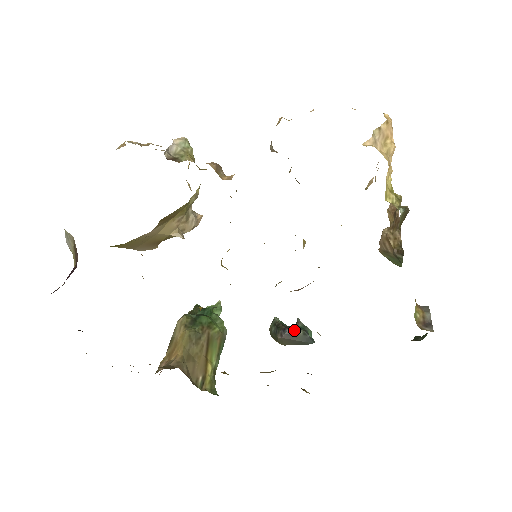
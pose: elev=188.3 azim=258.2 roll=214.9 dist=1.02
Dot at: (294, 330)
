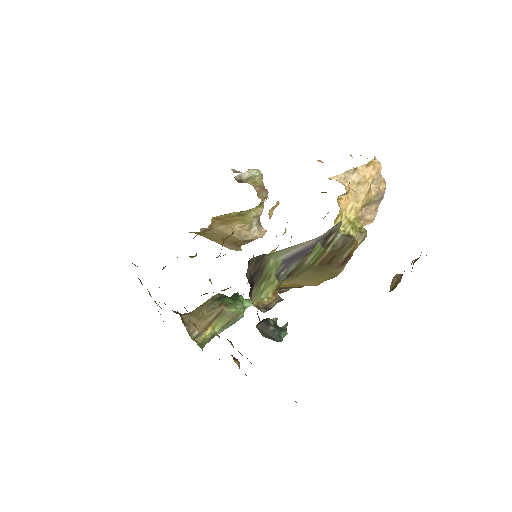
Dot at: (267, 324)
